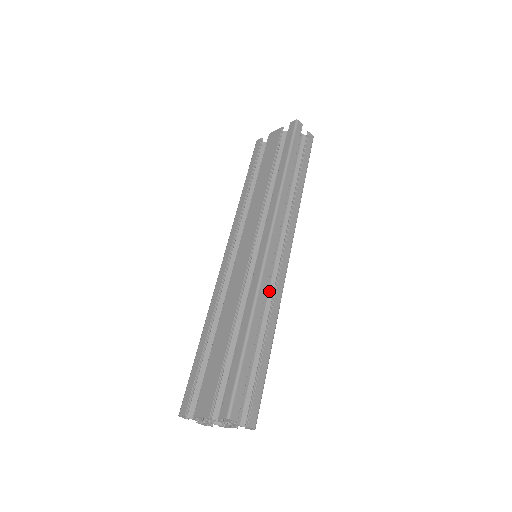
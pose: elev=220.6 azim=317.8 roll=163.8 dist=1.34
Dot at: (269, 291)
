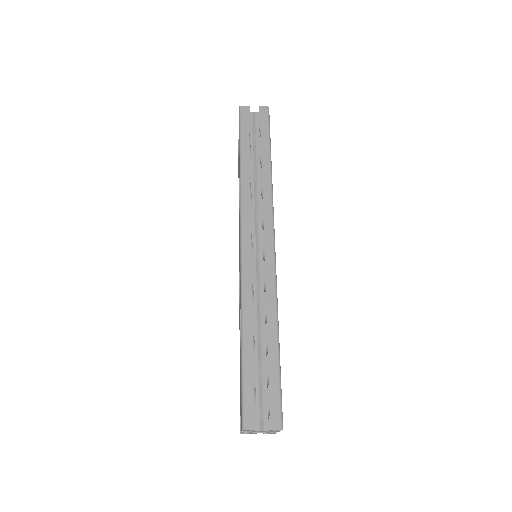
Dot at: occluded
